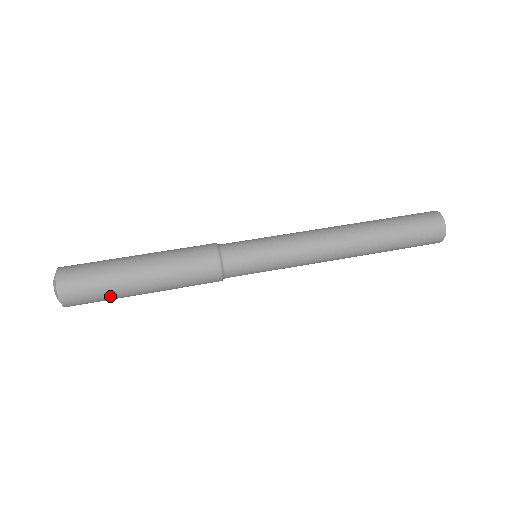
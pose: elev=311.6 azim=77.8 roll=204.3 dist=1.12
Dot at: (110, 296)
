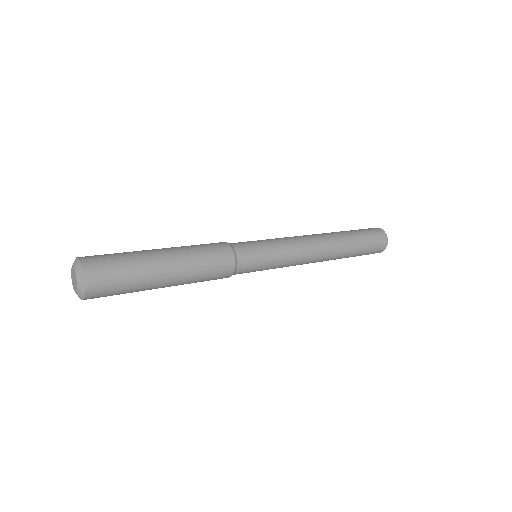
Dot at: (135, 280)
